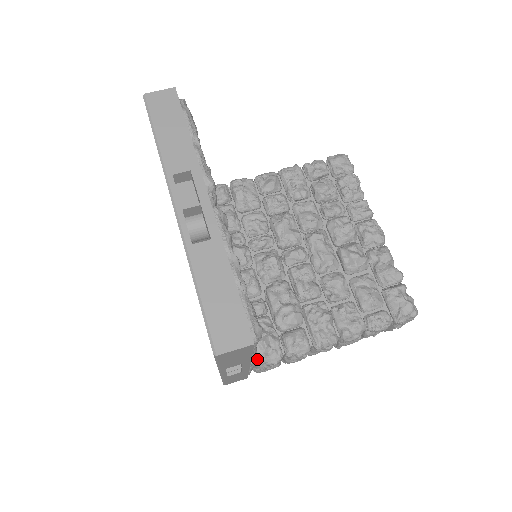
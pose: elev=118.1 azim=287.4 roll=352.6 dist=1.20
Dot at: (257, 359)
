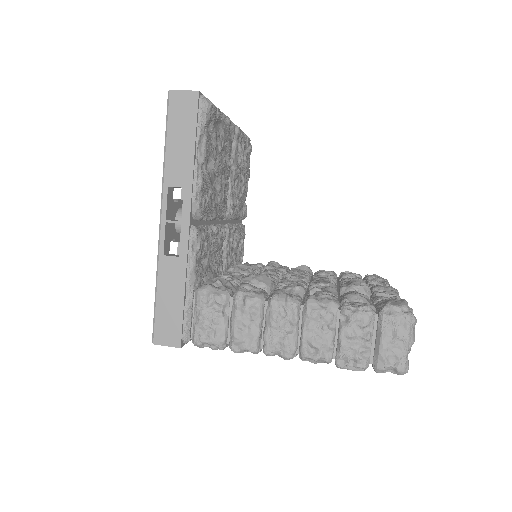
Dot at: (202, 285)
